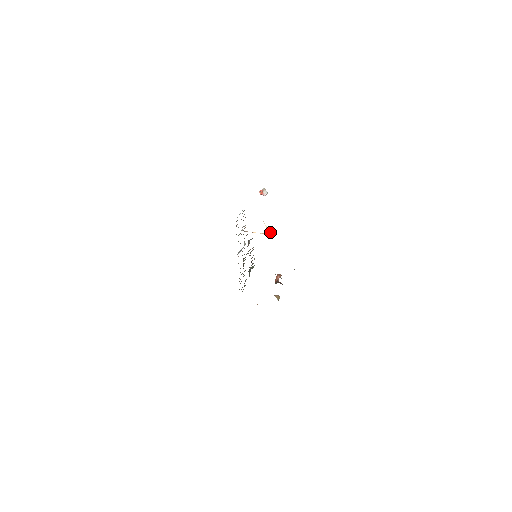
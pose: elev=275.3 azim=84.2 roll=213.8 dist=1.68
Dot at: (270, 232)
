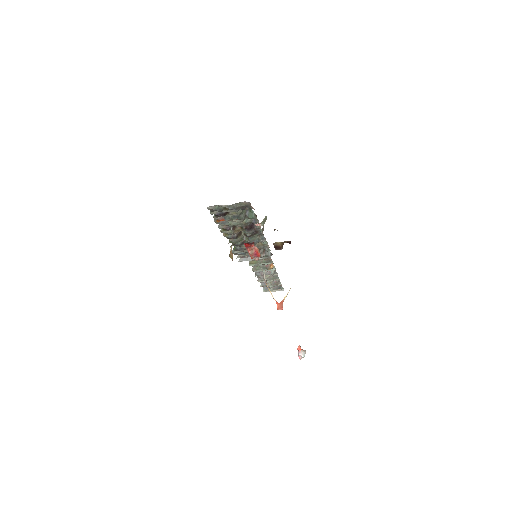
Dot at: (282, 305)
